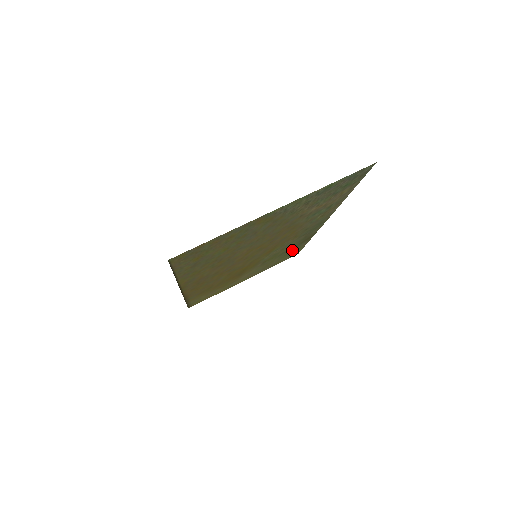
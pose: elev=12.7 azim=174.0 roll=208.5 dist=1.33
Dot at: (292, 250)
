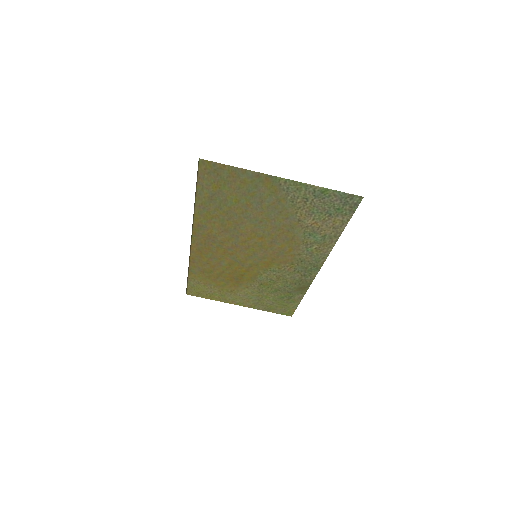
Dot at: (287, 296)
